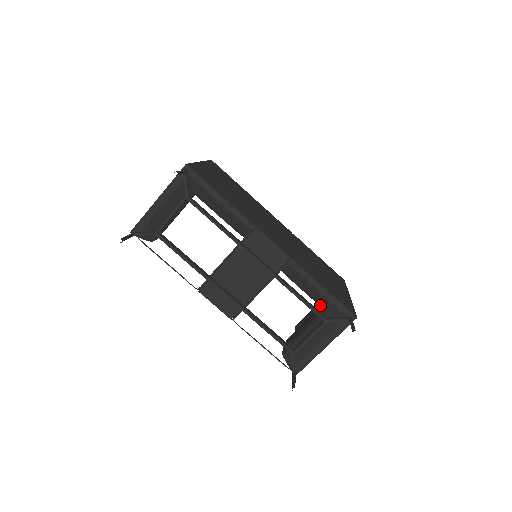
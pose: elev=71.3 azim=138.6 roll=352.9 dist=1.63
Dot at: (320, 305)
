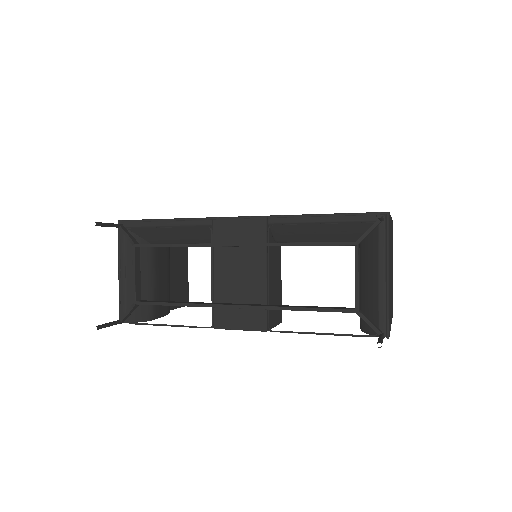
Dot at: (347, 240)
